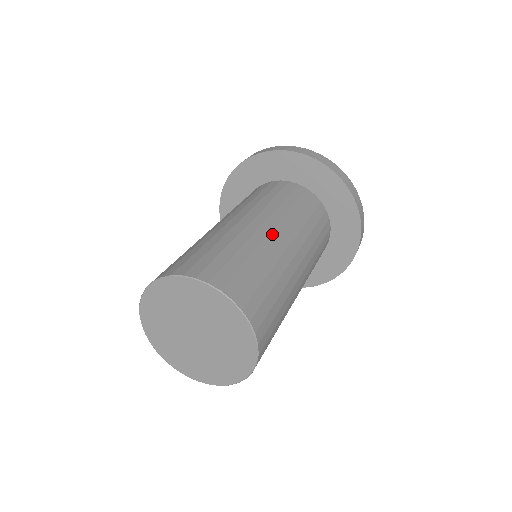
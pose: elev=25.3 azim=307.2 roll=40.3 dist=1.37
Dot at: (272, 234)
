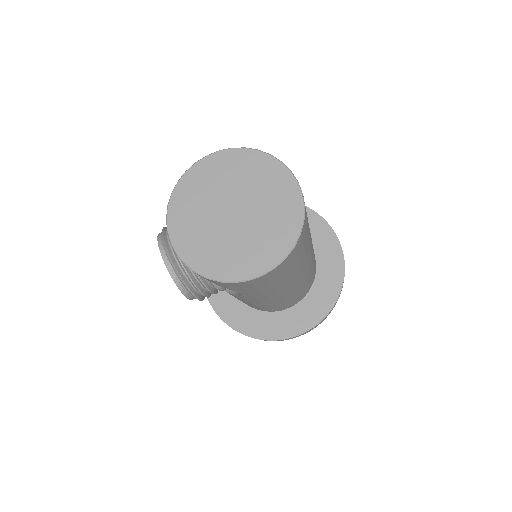
Dot at: occluded
